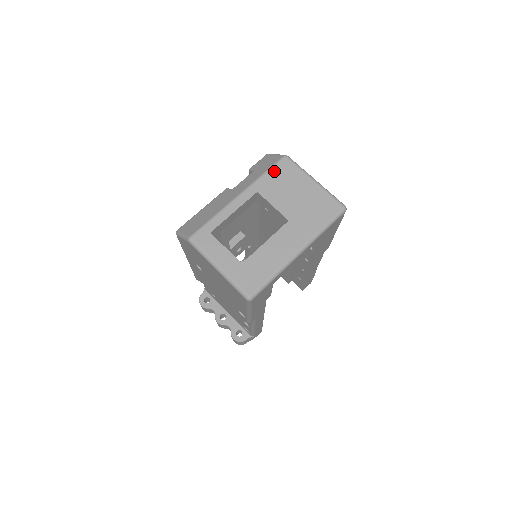
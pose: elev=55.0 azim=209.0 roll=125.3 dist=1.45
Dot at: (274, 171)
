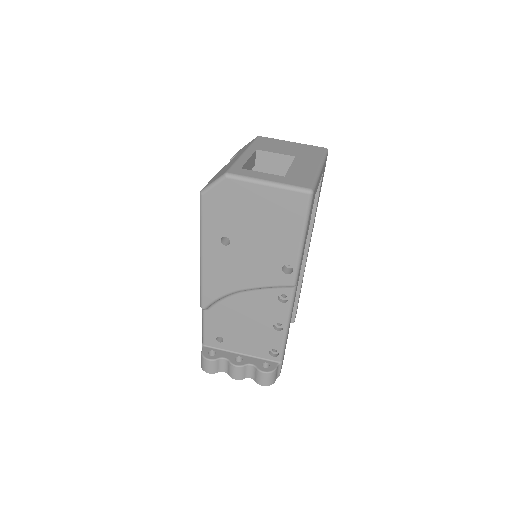
Dot at: (258, 141)
